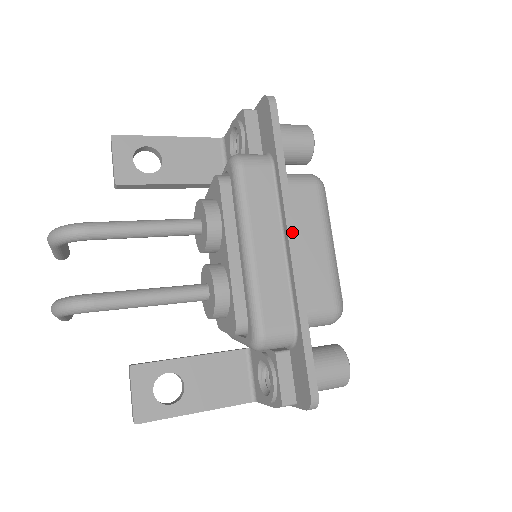
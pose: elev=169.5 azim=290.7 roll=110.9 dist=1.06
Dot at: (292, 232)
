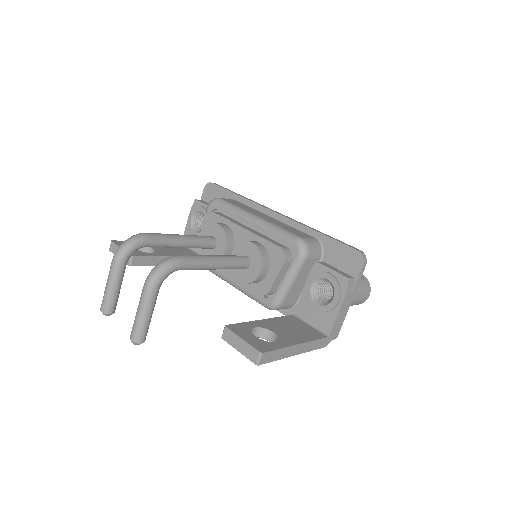
Dot at: (272, 210)
